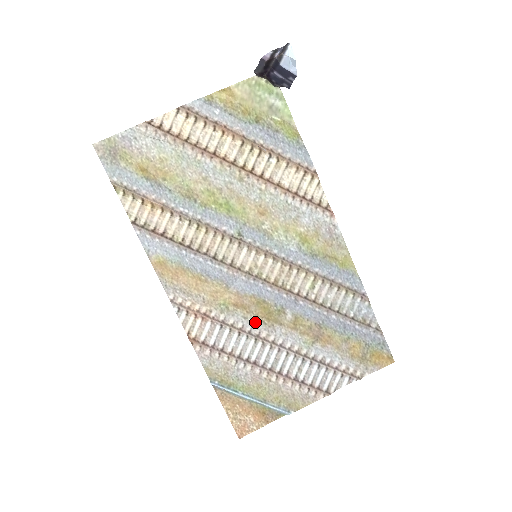
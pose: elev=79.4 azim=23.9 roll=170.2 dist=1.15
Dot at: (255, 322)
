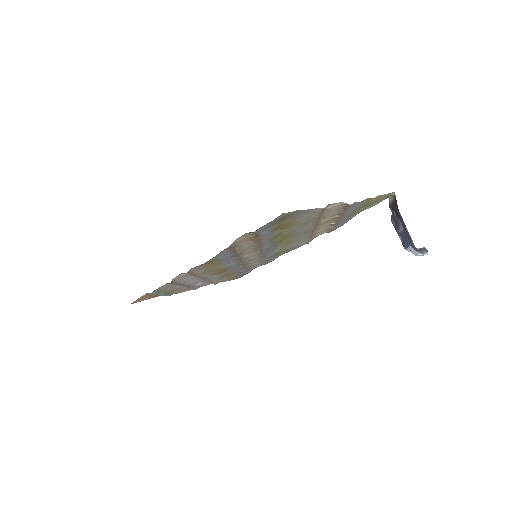
Dot at: (211, 274)
